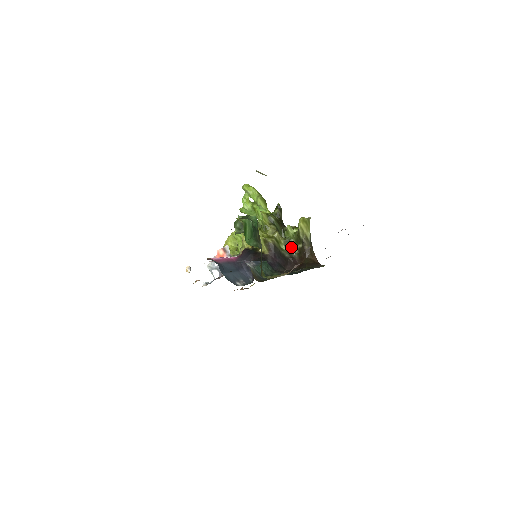
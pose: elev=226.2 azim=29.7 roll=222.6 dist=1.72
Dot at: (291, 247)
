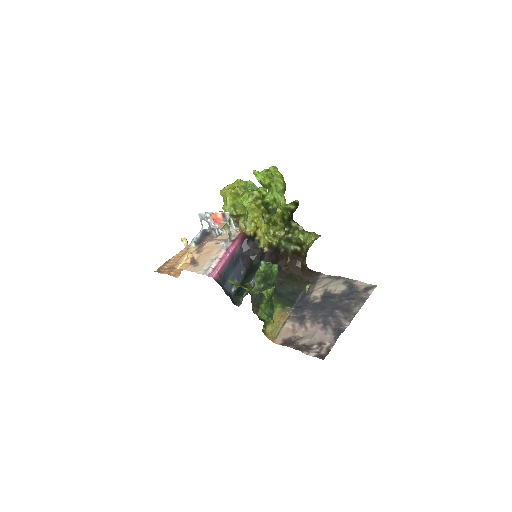
Dot at: (289, 243)
